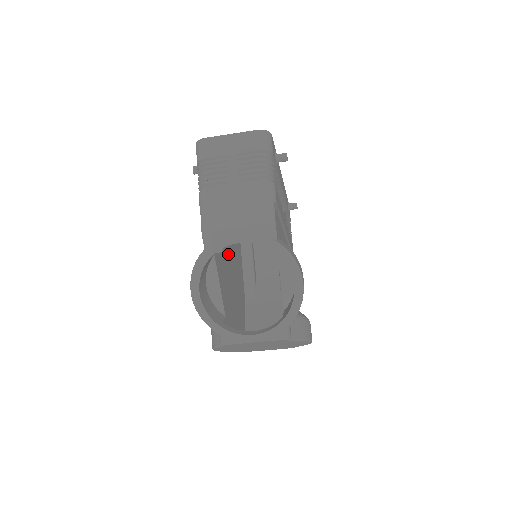
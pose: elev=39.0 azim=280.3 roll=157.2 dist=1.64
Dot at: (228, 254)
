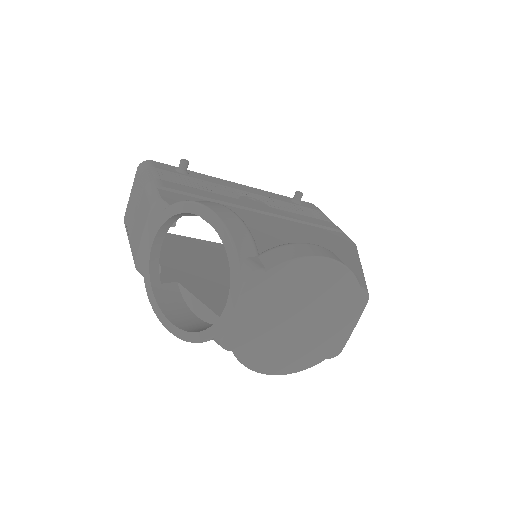
Dot at: occluded
